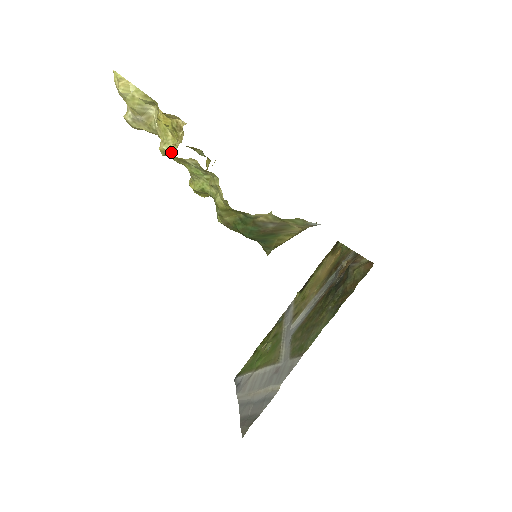
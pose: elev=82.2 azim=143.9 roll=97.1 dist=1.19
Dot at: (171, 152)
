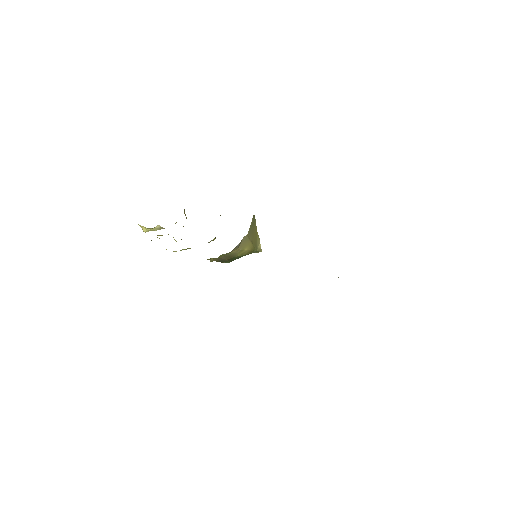
Dot at: occluded
